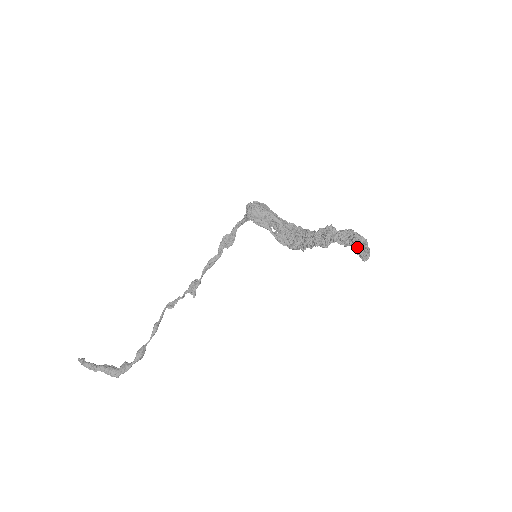
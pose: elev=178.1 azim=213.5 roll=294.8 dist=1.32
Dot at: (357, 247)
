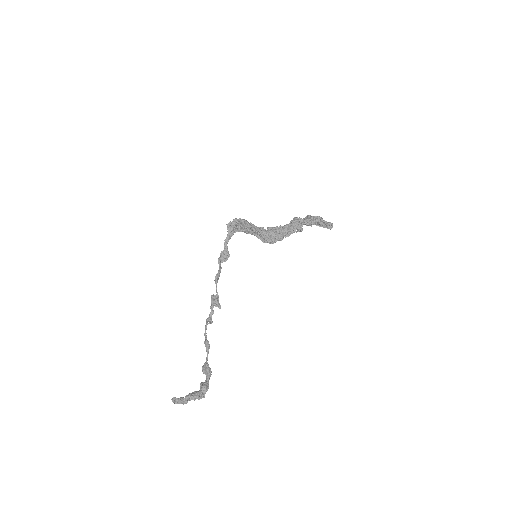
Dot at: (321, 223)
